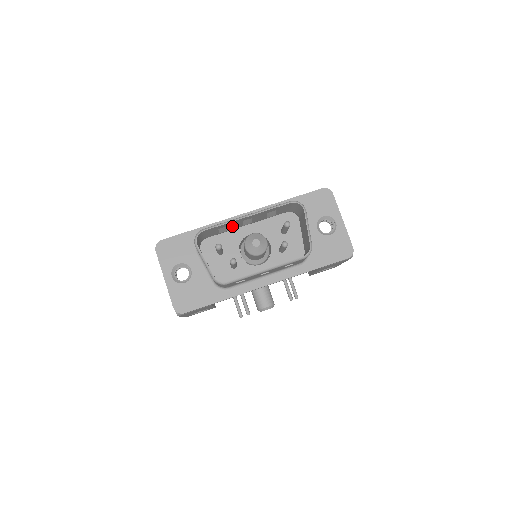
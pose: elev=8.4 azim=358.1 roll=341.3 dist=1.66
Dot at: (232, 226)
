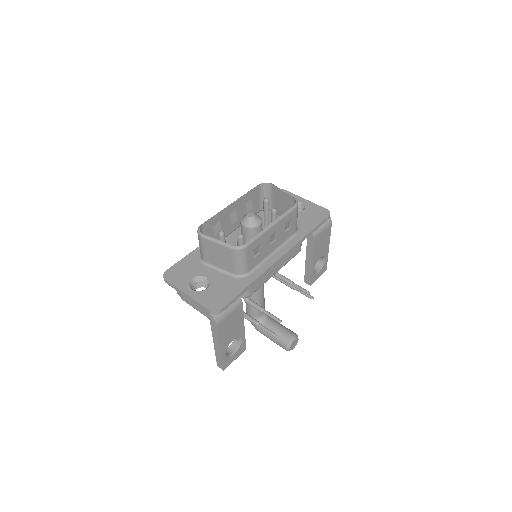
Dot at: (223, 226)
